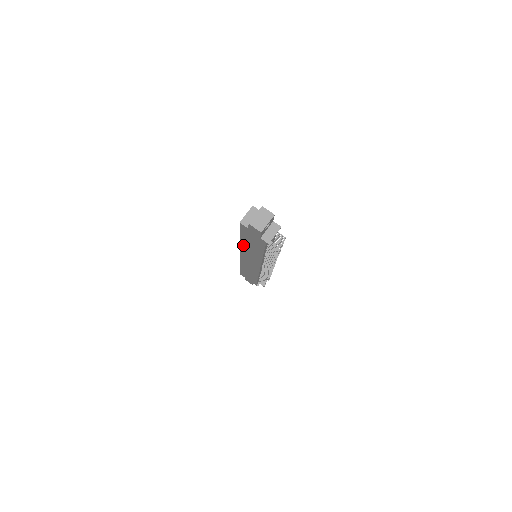
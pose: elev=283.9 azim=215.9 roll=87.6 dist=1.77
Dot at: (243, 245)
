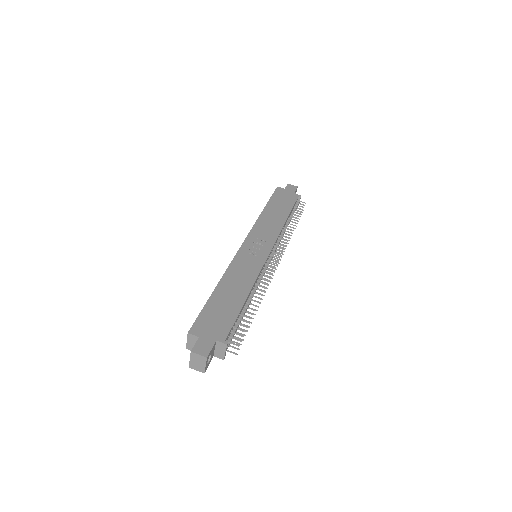
Dot at: occluded
